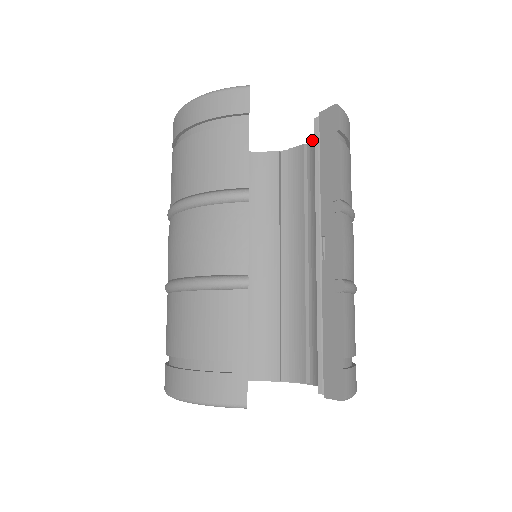
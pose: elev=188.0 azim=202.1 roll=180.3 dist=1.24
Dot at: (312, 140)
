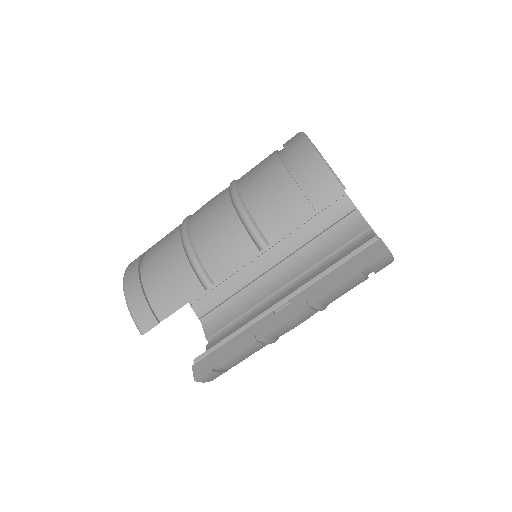
Dot at: (372, 234)
